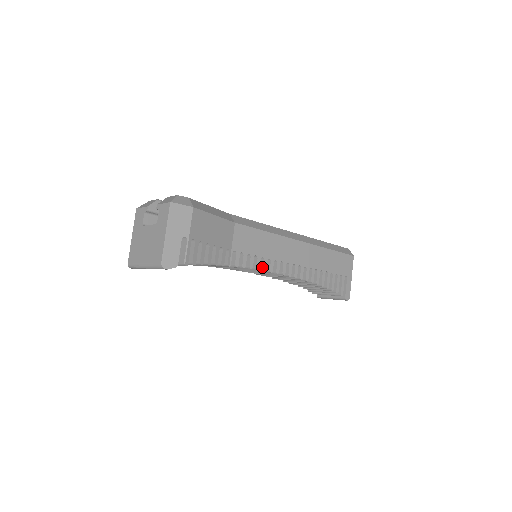
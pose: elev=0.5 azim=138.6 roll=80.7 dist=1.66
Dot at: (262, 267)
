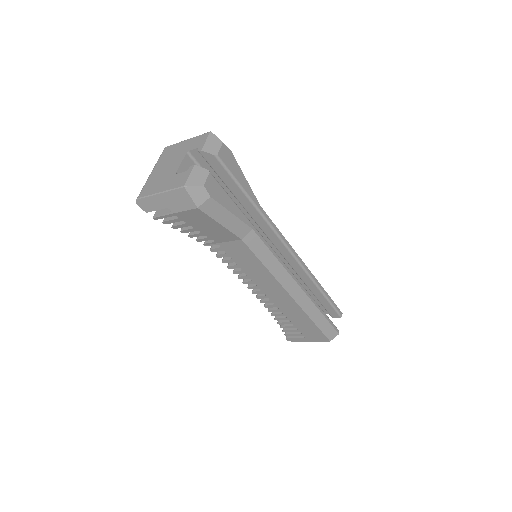
Dot at: (235, 270)
